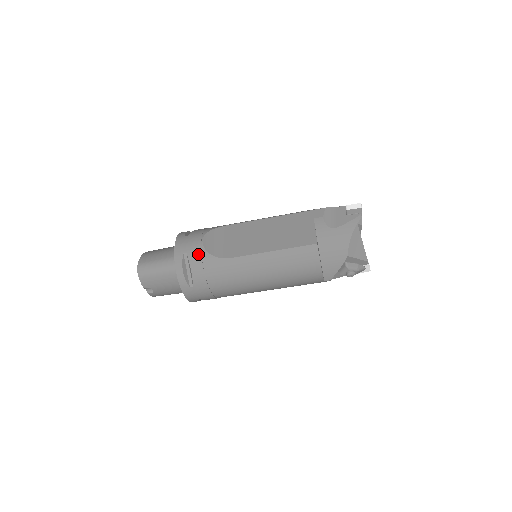
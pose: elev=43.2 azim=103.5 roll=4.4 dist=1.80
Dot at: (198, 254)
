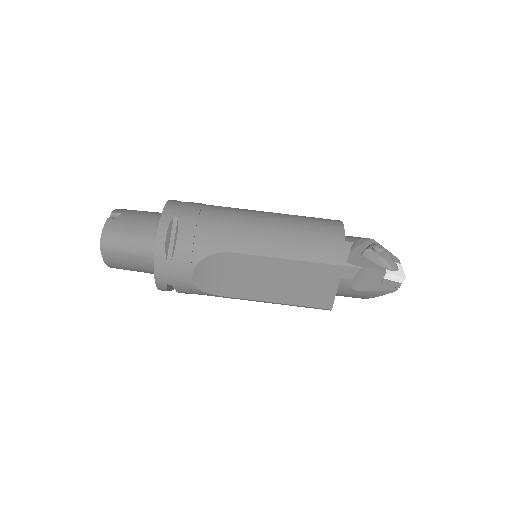
Dot at: occluded
